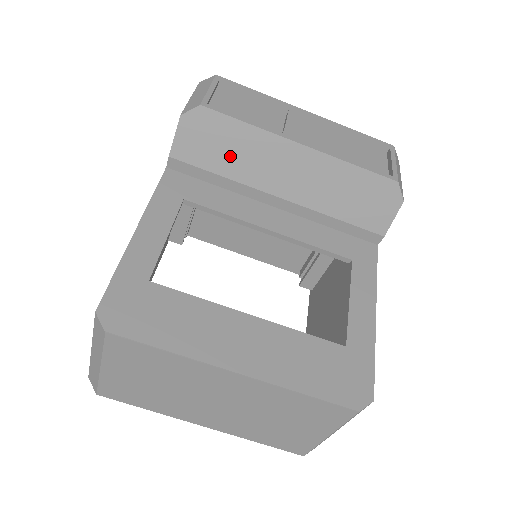
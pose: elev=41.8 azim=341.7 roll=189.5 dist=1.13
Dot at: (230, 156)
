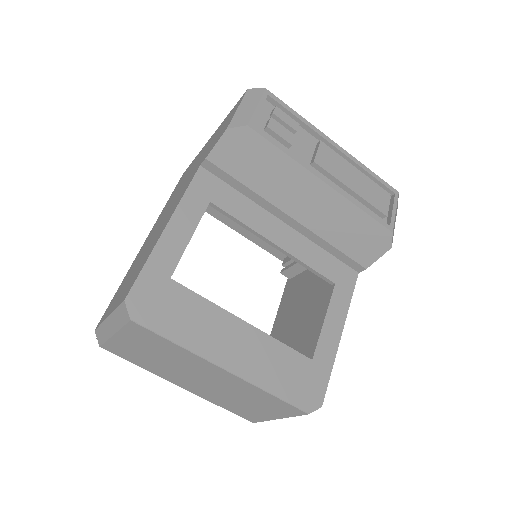
Dot at: (260, 174)
